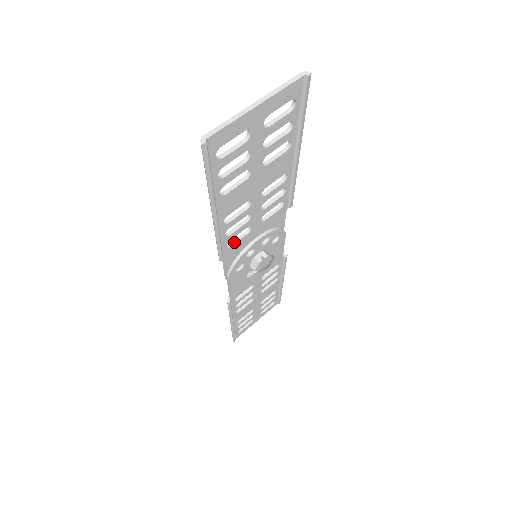
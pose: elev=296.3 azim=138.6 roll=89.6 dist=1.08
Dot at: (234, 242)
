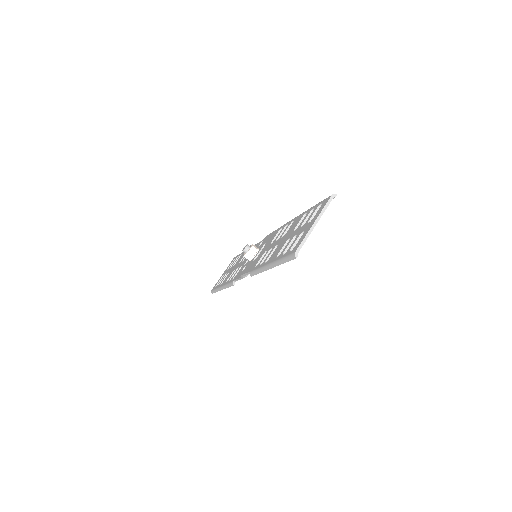
Dot at: occluded
